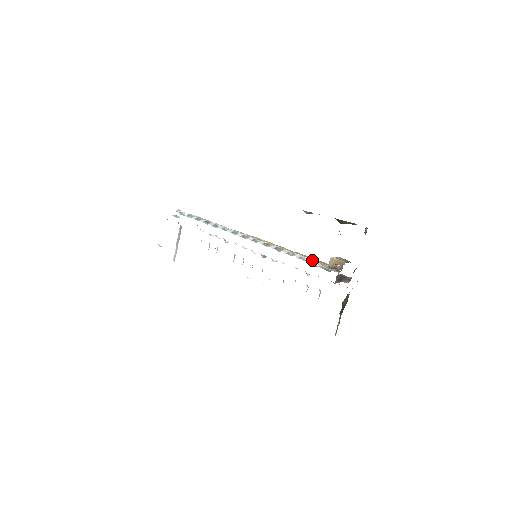
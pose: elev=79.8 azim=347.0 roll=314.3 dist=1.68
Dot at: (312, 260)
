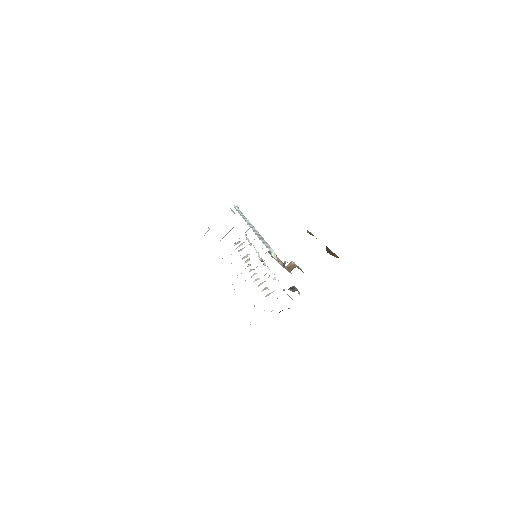
Dot at: (272, 249)
